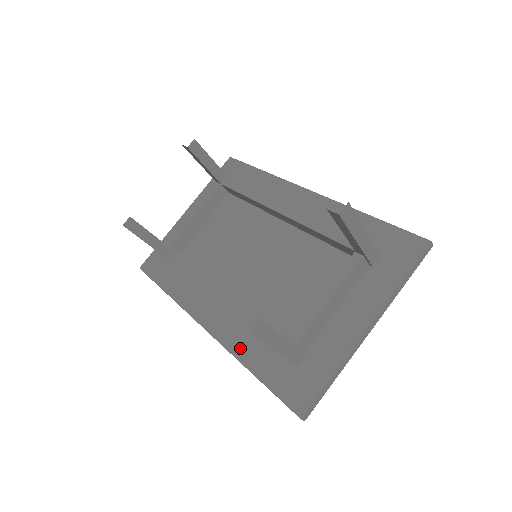
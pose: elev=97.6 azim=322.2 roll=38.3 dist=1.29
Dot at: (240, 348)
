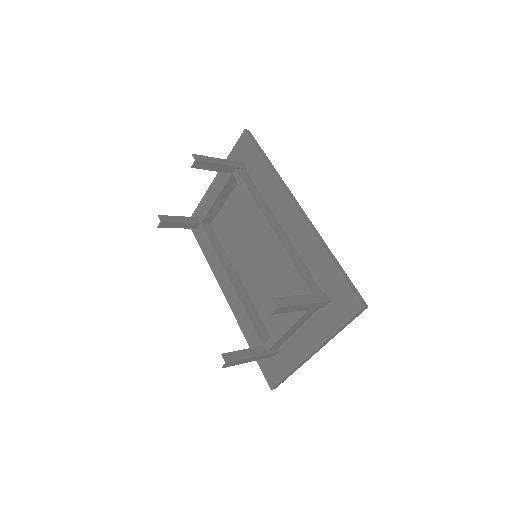
Dot at: (244, 325)
